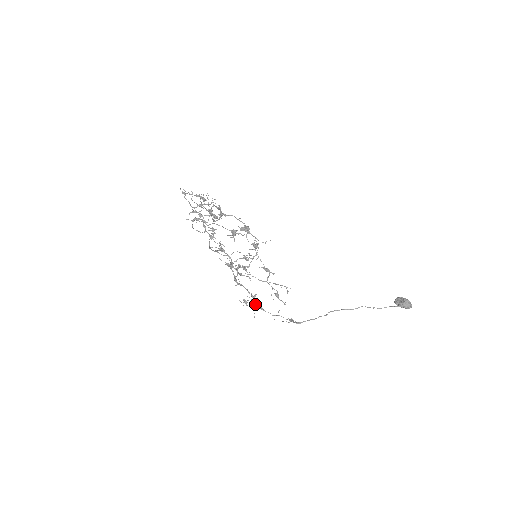
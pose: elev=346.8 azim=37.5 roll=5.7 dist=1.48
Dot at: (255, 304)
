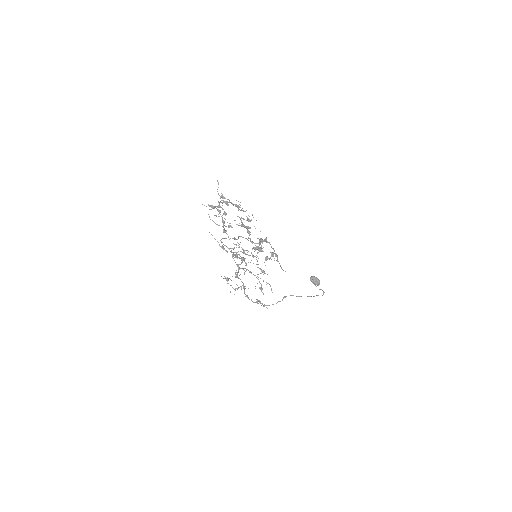
Dot at: (244, 293)
